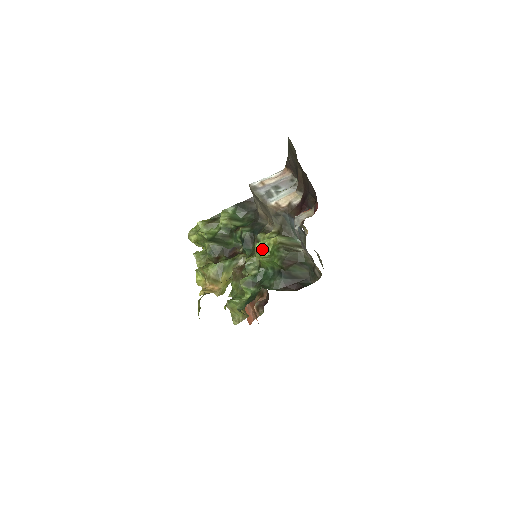
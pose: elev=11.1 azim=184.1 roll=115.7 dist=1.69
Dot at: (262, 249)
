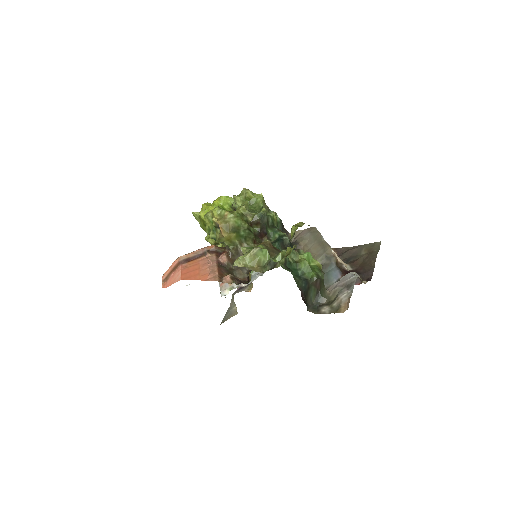
Dot at: (309, 258)
